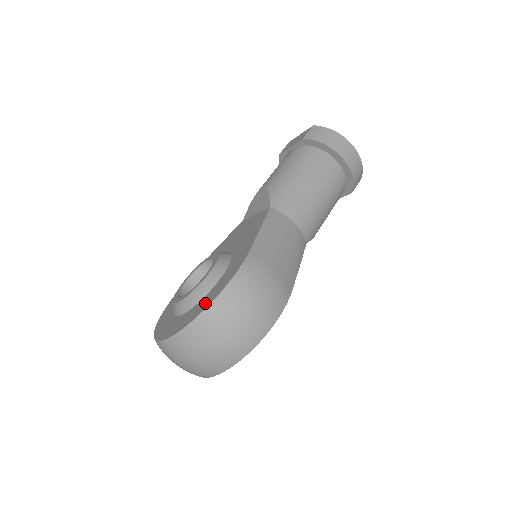
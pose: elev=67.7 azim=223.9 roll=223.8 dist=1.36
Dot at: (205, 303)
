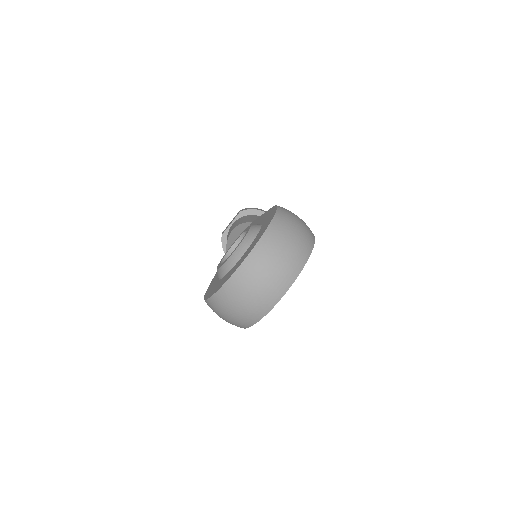
Dot at: (268, 221)
